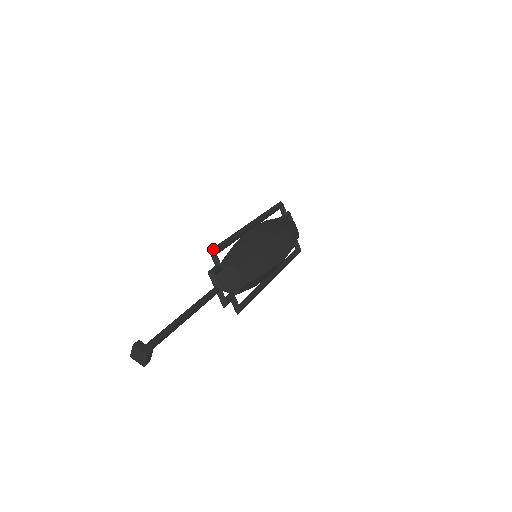
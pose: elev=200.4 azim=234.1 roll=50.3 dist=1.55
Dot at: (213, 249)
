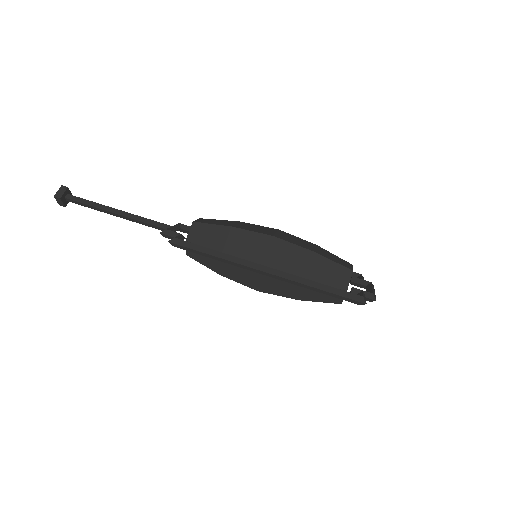
Dot at: occluded
